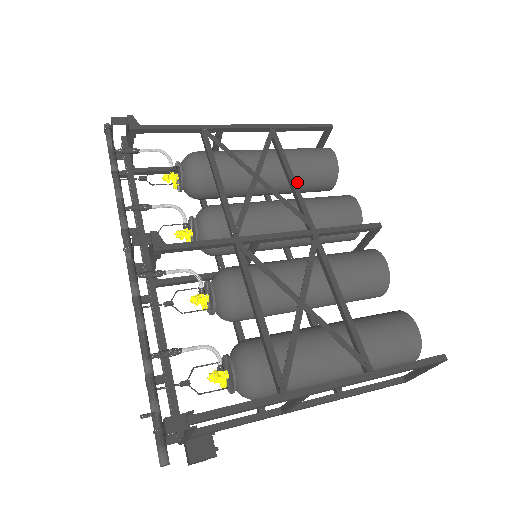
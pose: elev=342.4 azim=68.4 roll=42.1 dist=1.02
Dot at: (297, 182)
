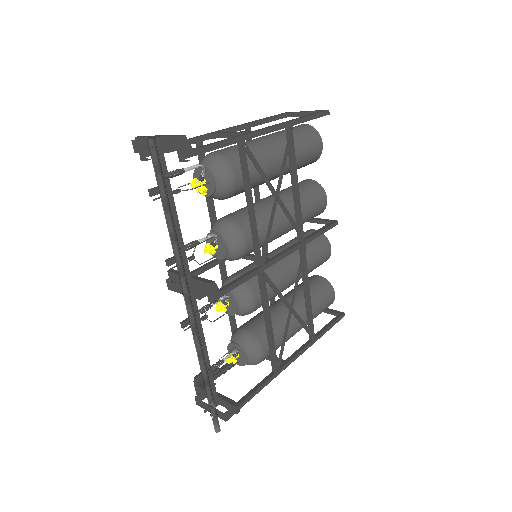
Dot at: (289, 172)
